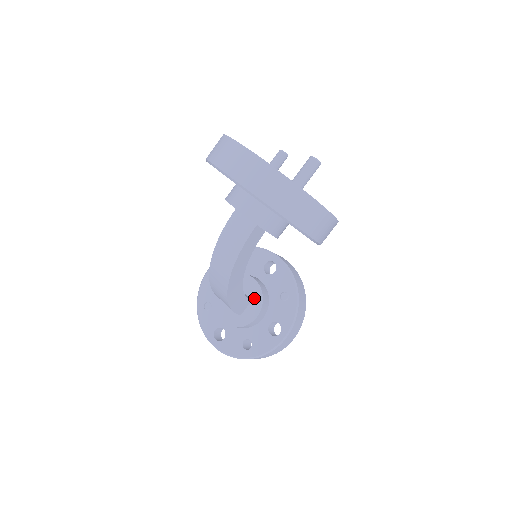
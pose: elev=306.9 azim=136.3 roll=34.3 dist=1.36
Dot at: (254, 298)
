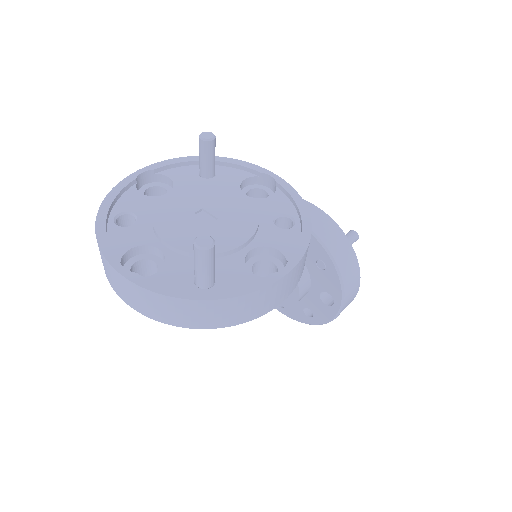
Dot at: occluded
